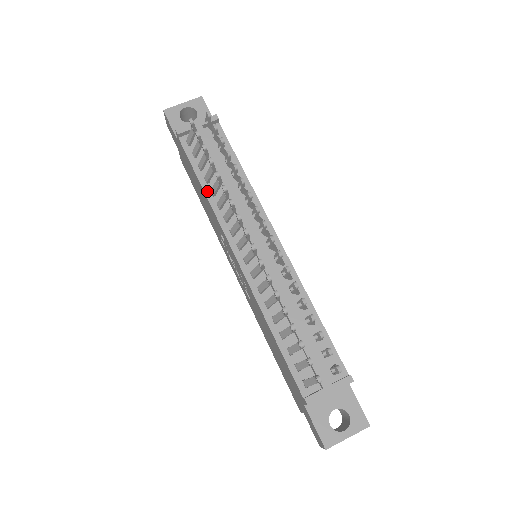
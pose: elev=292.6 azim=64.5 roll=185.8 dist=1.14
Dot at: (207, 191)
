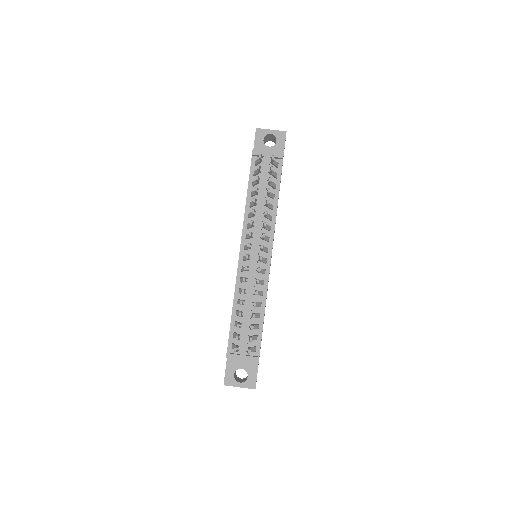
Dot at: (248, 202)
